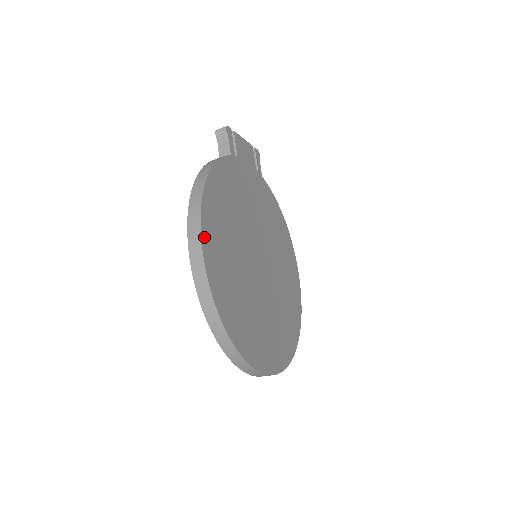
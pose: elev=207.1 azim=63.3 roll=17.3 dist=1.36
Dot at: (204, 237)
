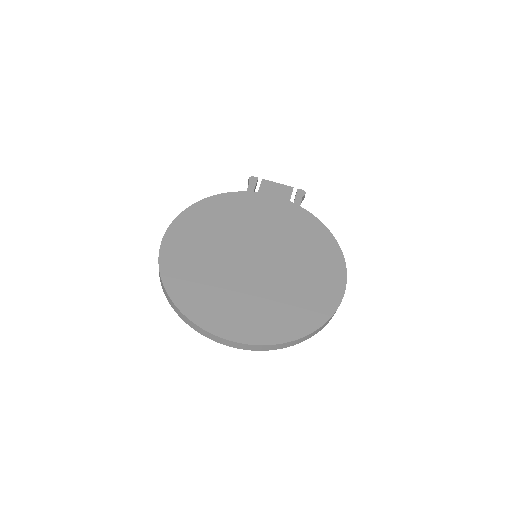
Dot at: (171, 229)
